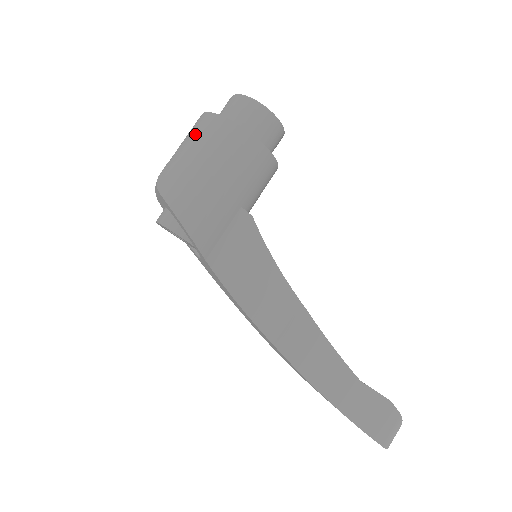
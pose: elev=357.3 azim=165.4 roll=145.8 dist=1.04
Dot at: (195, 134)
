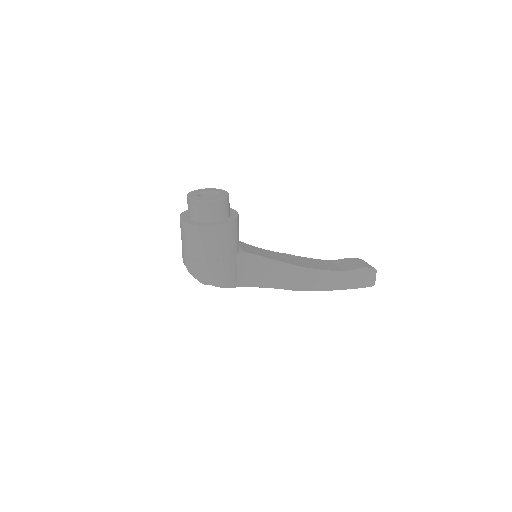
Dot at: (189, 239)
